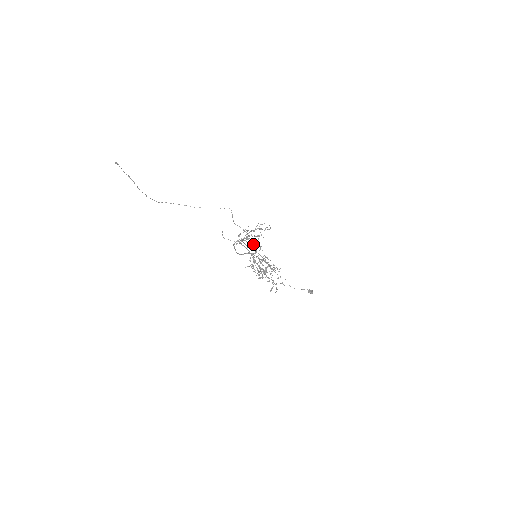
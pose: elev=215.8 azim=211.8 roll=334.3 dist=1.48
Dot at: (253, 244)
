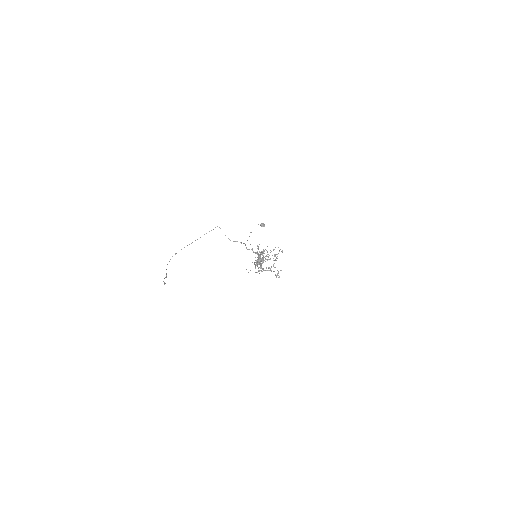
Dot at: (252, 250)
